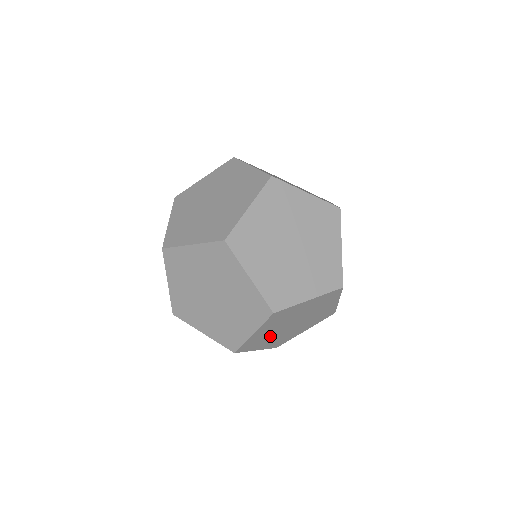
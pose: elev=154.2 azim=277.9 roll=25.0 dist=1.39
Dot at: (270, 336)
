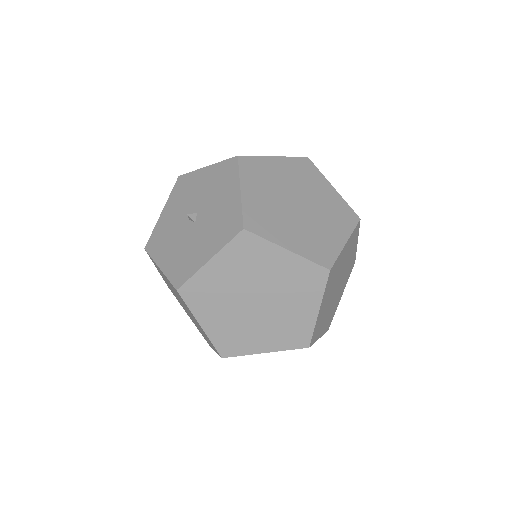
Dot at: occluded
